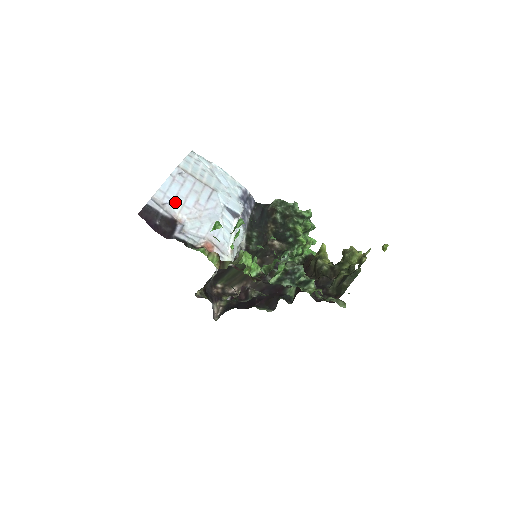
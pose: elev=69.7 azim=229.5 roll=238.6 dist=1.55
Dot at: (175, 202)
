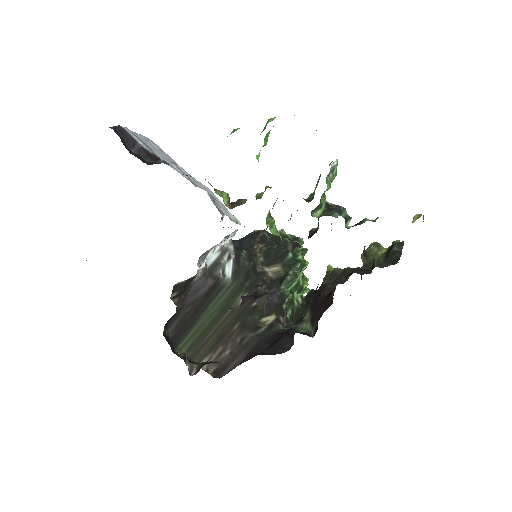
Dot at: (154, 151)
